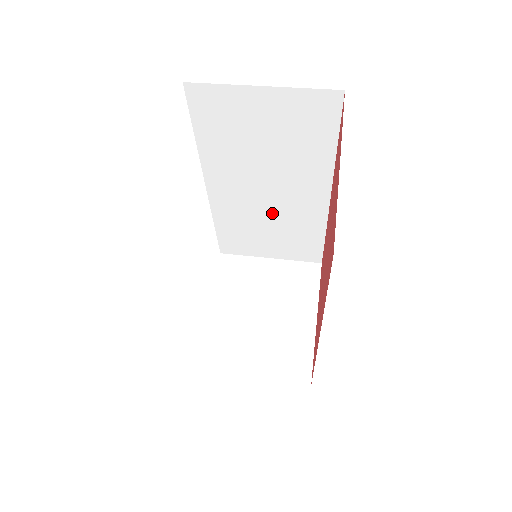
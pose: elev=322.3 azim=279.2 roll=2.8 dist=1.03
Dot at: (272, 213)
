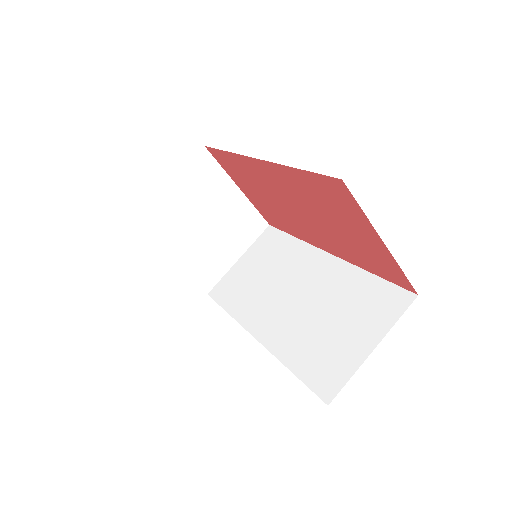
Dot at: occluded
